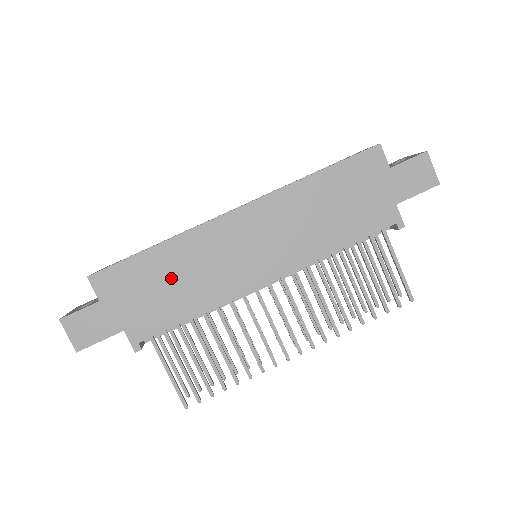
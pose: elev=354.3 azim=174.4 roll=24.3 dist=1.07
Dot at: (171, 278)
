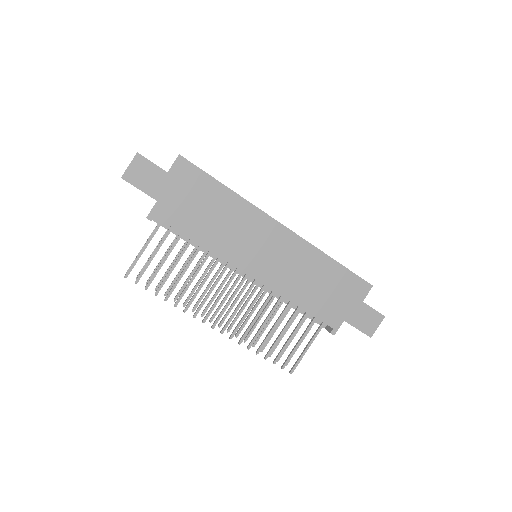
Dot at: (213, 211)
